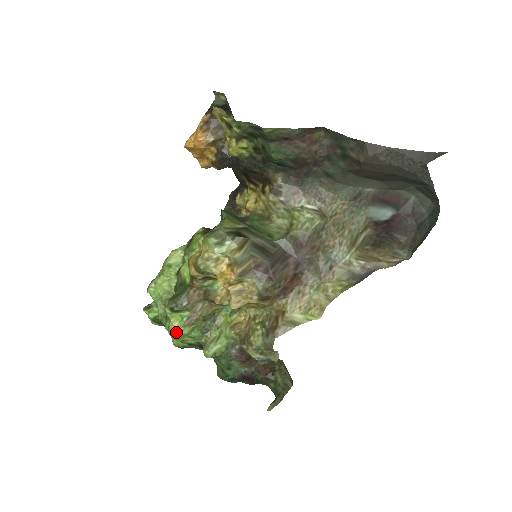
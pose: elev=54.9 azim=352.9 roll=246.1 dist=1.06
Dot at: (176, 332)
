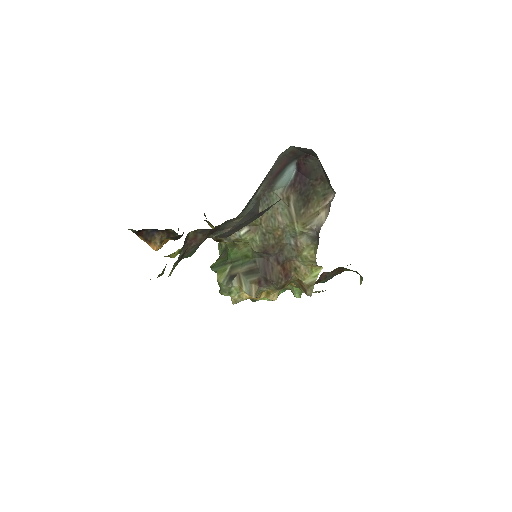
Dot at: occluded
